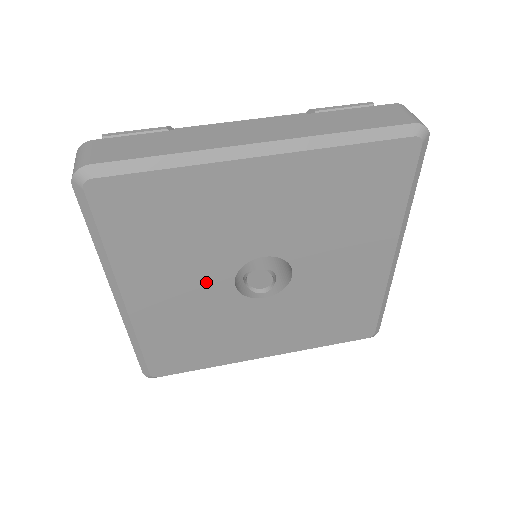
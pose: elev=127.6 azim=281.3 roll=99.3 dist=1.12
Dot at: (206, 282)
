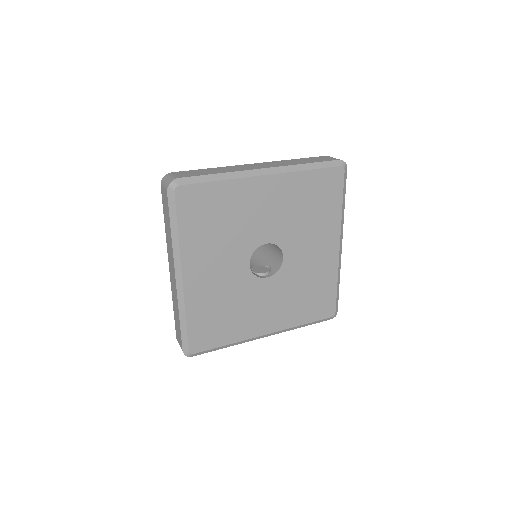
Dot at: (233, 263)
